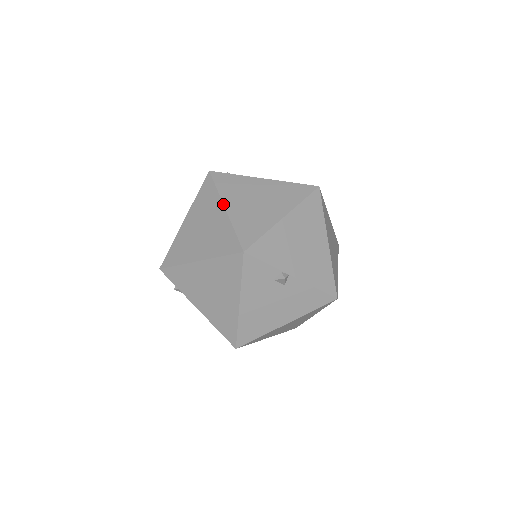
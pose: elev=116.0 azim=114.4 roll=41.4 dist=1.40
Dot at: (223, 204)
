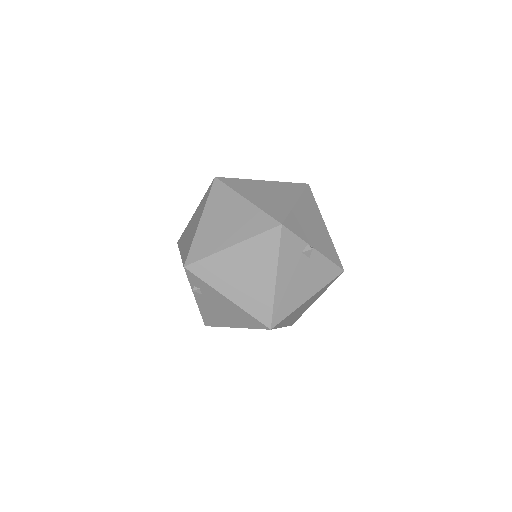
Dot at: (243, 196)
